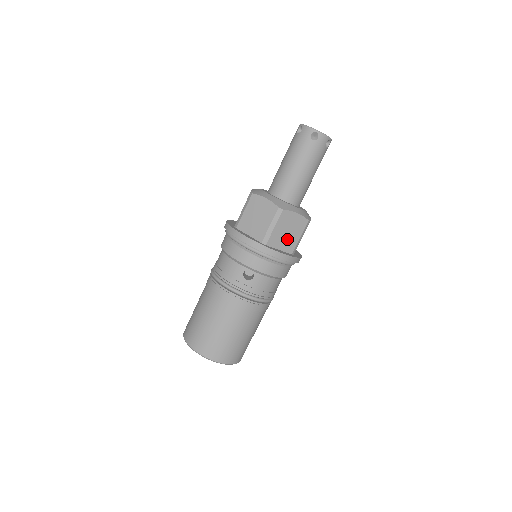
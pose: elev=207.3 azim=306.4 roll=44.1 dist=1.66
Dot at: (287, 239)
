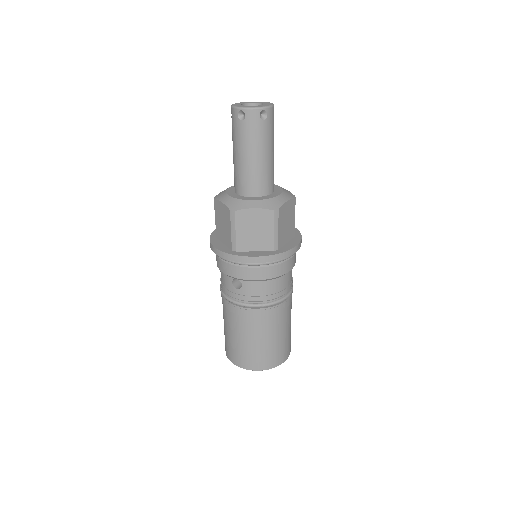
Dot at: (258, 238)
